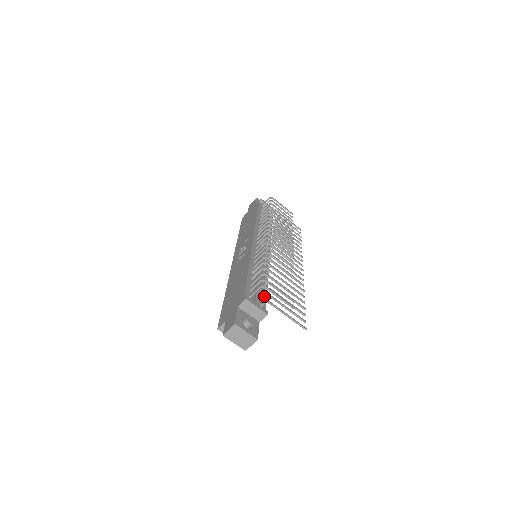
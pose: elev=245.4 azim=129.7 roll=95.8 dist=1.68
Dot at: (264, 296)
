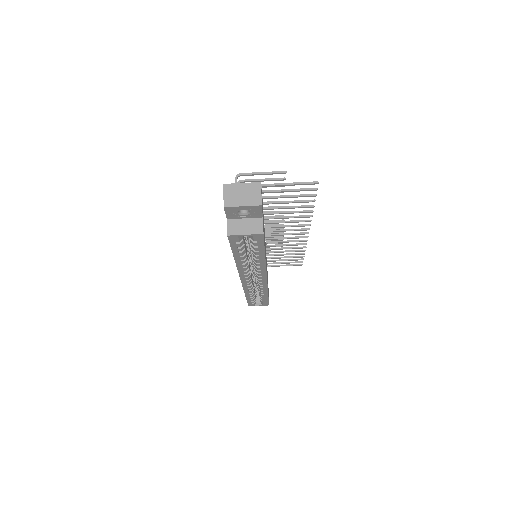
Dot at: occluded
